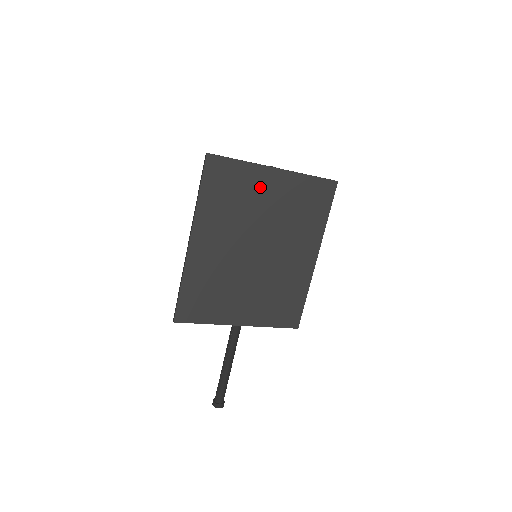
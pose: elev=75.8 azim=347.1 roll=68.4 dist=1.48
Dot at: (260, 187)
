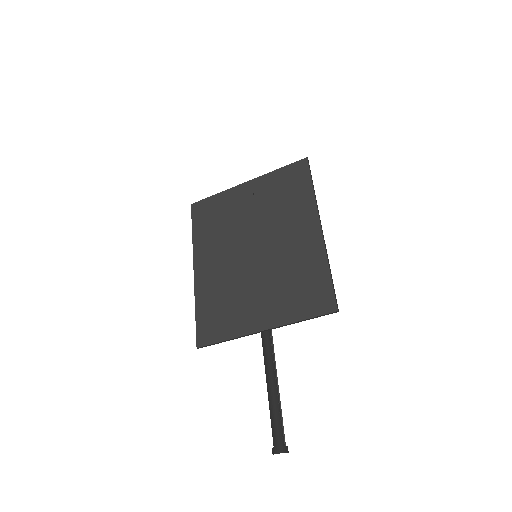
Dot at: (237, 202)
